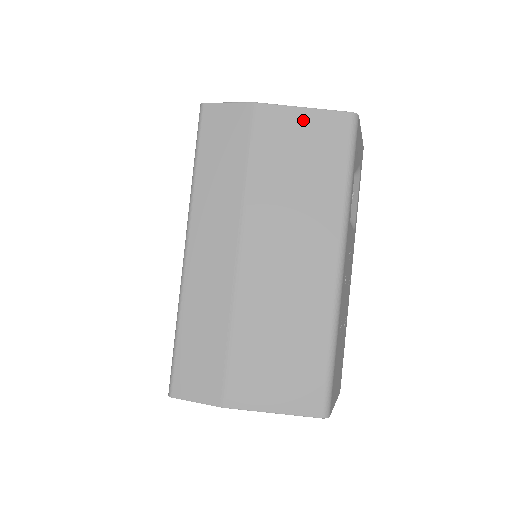
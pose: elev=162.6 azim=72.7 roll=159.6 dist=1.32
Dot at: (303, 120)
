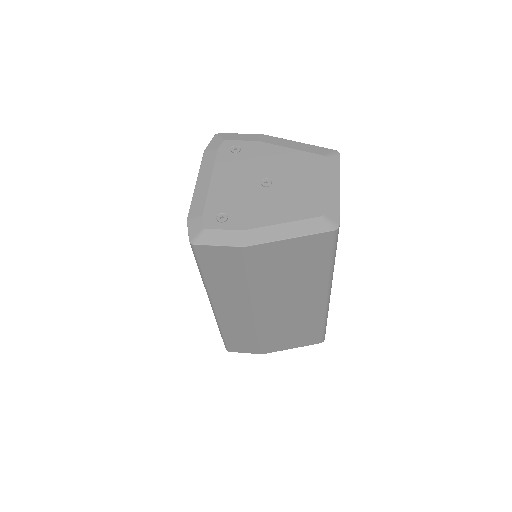
Dot at: (290, 246)
